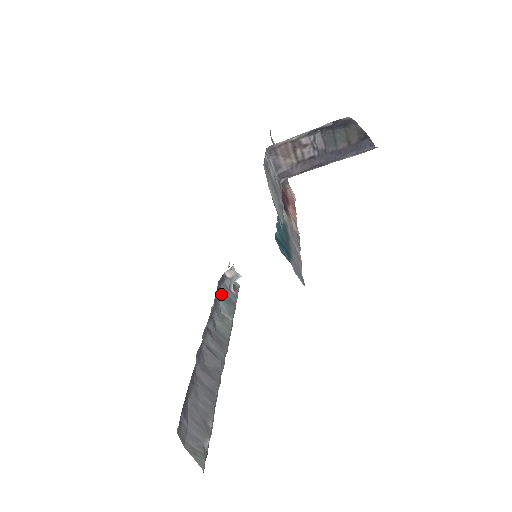
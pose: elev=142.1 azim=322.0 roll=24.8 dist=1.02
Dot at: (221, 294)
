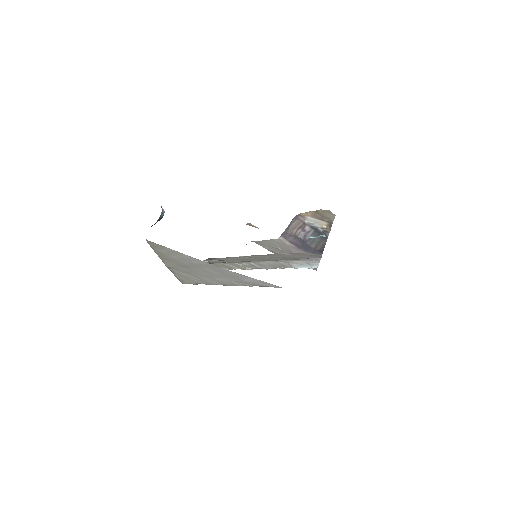
Dot at: occluded
